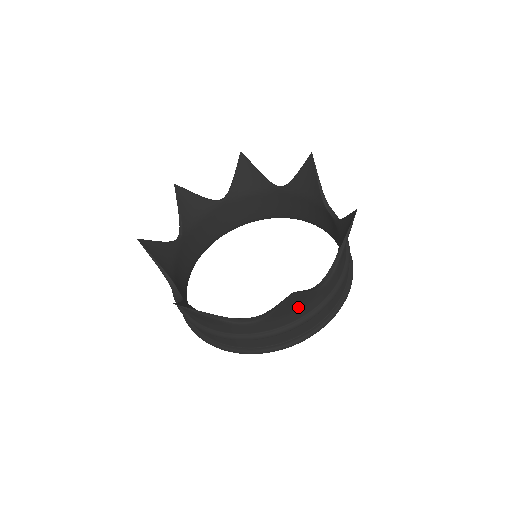
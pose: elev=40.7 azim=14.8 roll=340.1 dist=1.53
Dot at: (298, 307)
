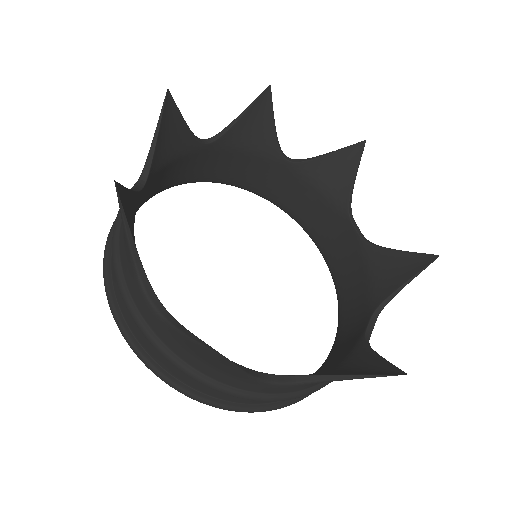
Dot at: occluded
